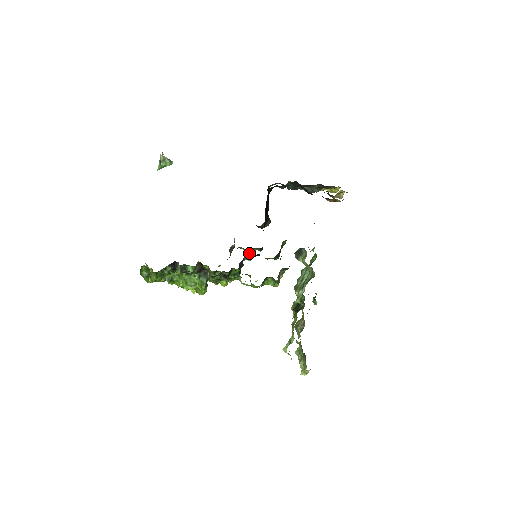
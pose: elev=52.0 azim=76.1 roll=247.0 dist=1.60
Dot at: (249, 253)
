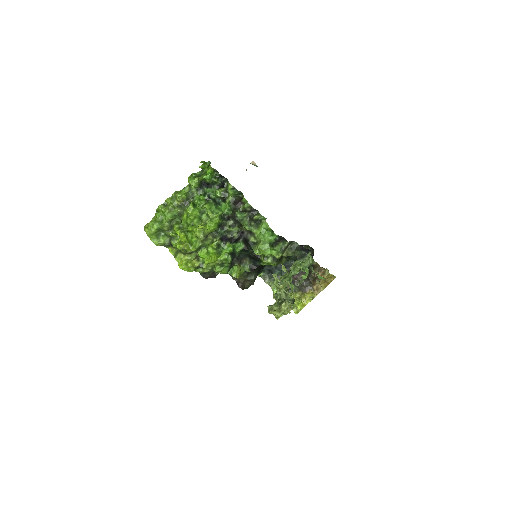
Dot at: (240, 267)
